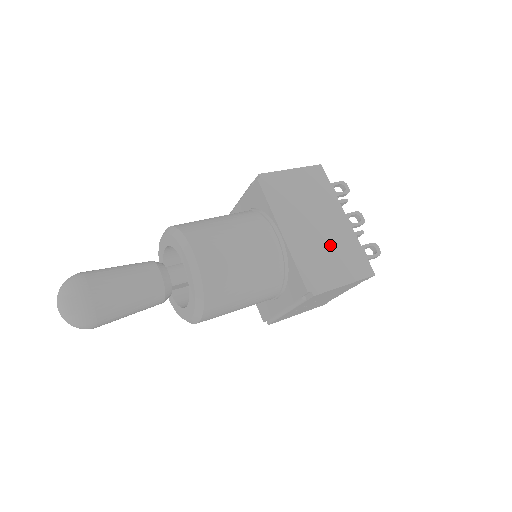
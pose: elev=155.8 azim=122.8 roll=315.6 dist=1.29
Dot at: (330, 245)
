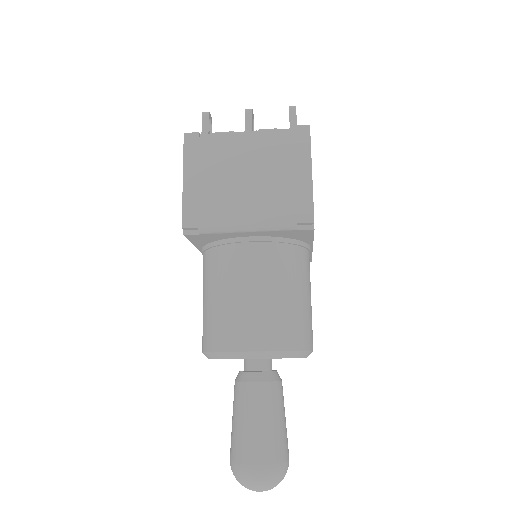
Dot at: occluded
